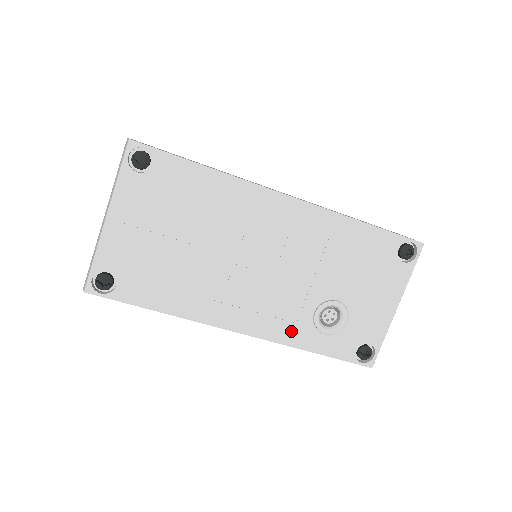
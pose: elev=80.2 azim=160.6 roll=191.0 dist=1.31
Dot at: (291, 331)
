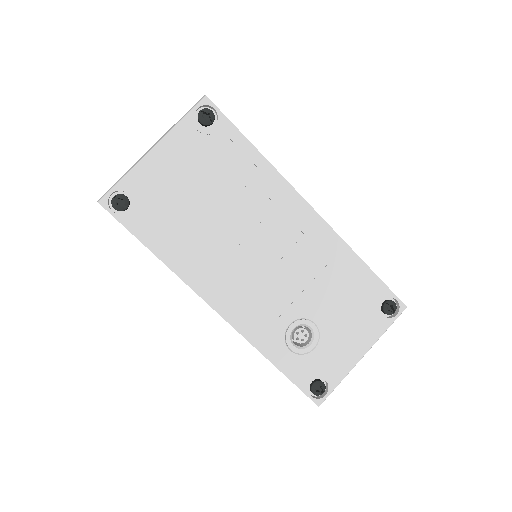
Dot at: (262, 332)
